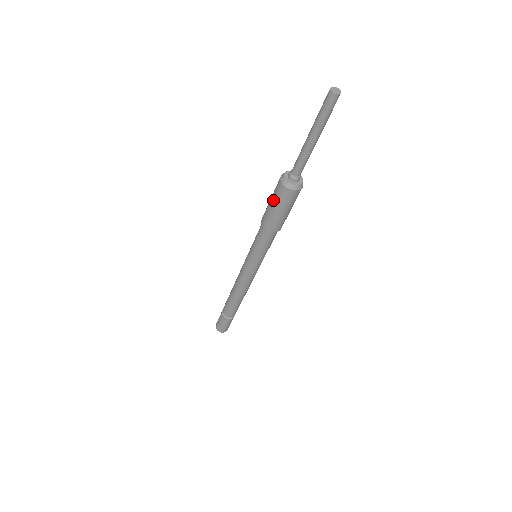
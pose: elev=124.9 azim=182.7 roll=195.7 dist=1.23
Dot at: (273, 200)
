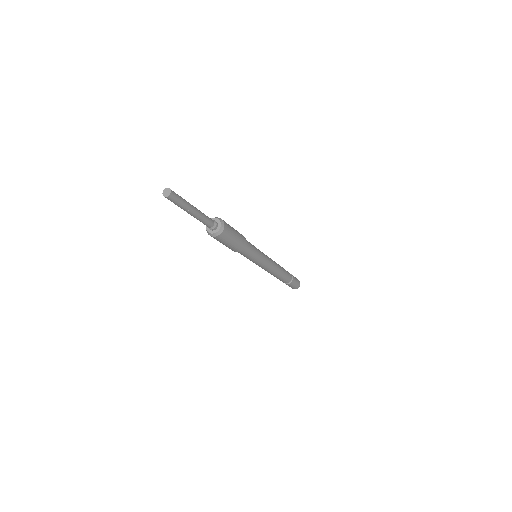
Dot at: occluded
